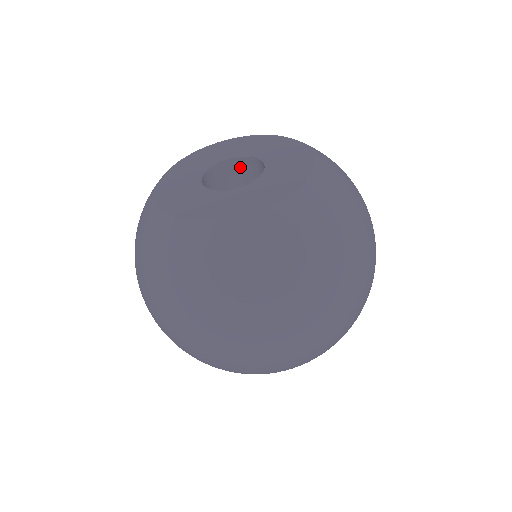
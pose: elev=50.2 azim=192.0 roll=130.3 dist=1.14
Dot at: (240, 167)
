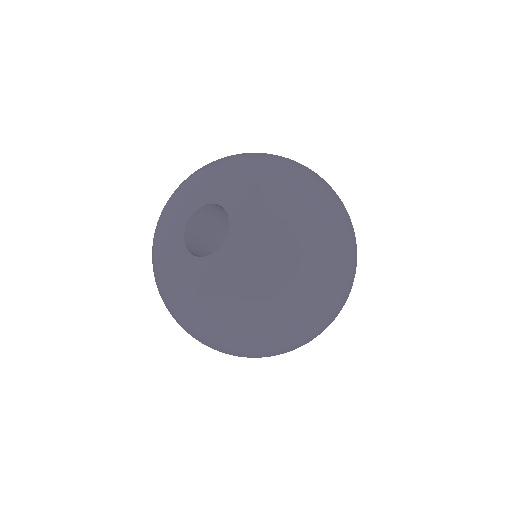
Dot at: (201, 216)
